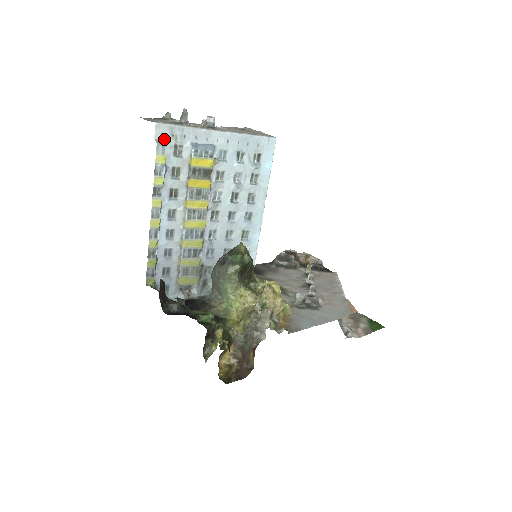
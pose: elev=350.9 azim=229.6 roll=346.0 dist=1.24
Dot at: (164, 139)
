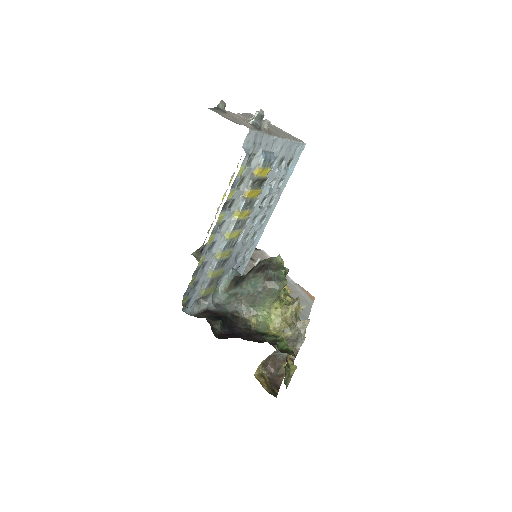
Dot at: (247, 147)
